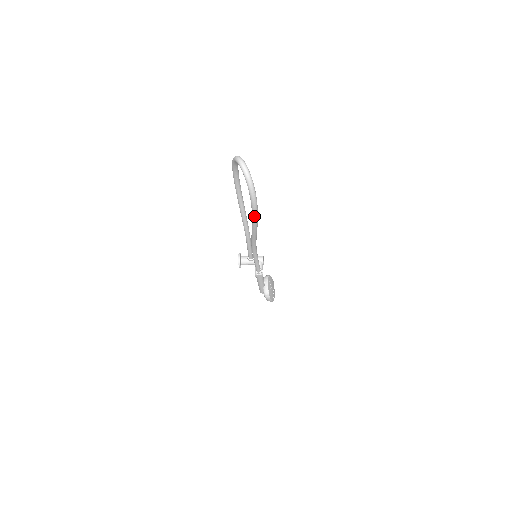
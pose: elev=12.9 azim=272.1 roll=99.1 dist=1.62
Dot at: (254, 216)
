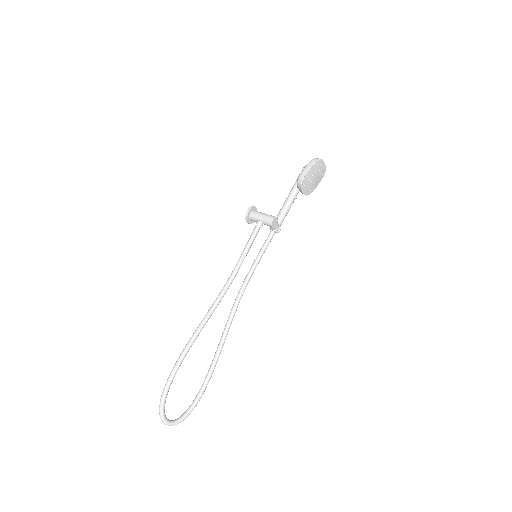
Dot at: (207, 382)
